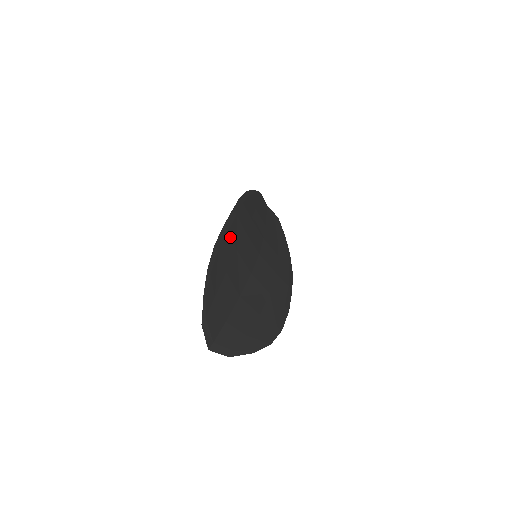
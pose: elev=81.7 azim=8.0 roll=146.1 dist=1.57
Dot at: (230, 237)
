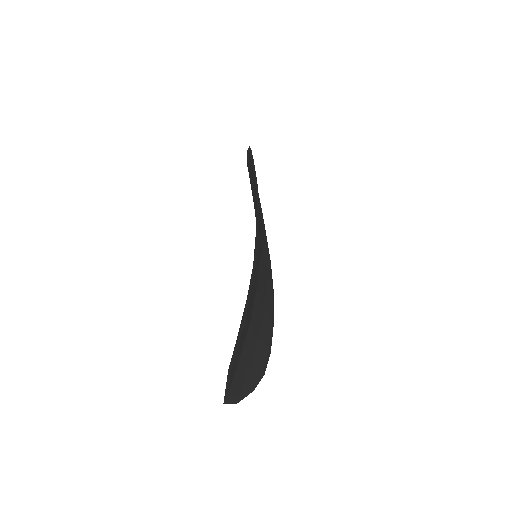
Dot at: (257, 253)
